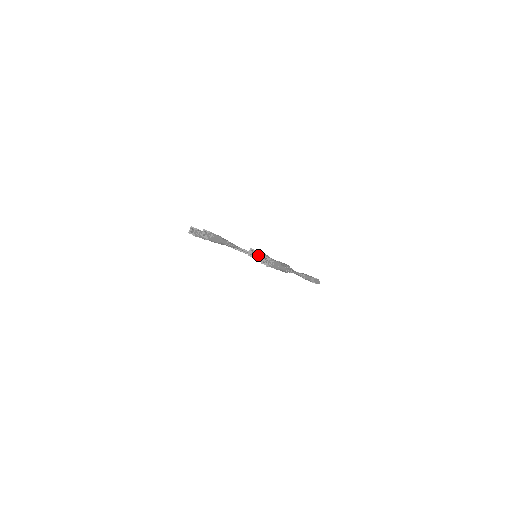
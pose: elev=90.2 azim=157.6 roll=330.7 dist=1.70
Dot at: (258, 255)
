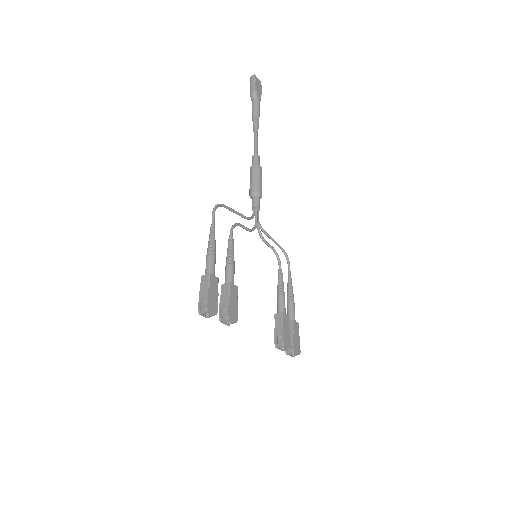
Dot at: occluded
